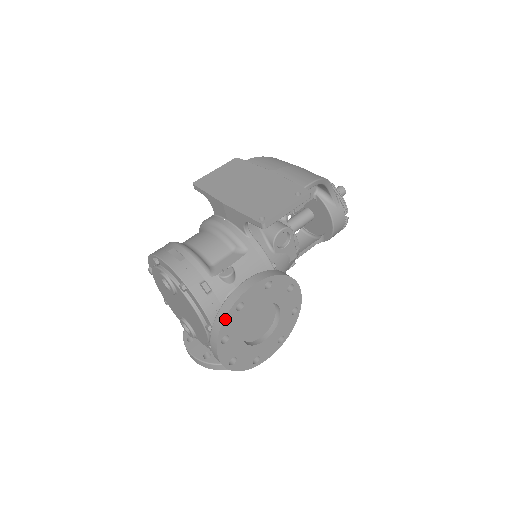
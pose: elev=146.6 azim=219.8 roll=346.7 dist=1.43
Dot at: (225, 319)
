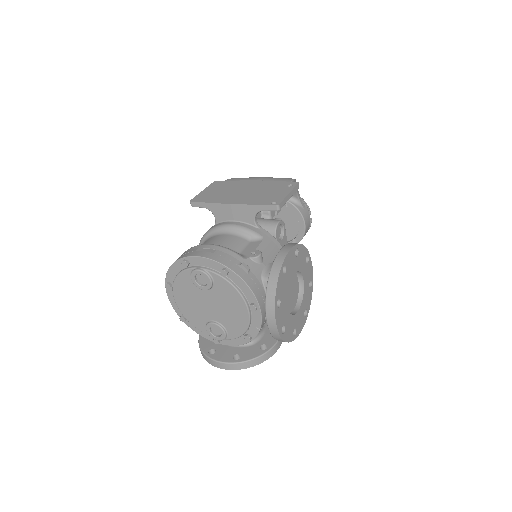
Dot at: (278, 281)
